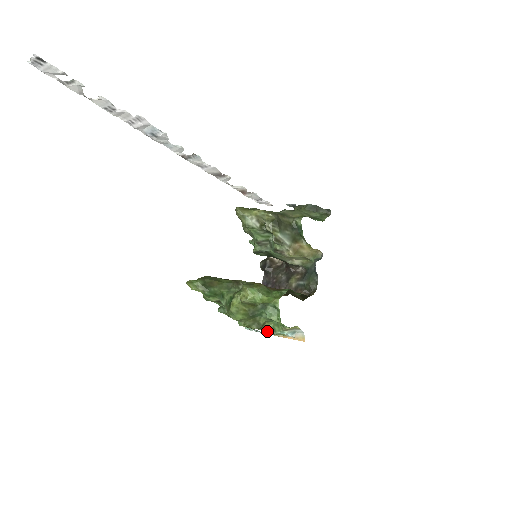
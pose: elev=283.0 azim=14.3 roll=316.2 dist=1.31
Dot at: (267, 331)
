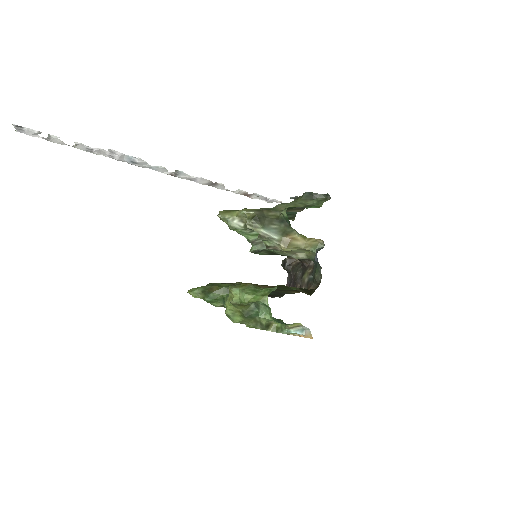
Dot at: (276, 331)
